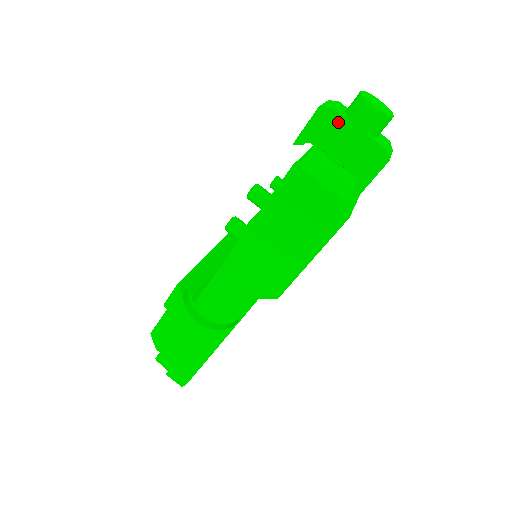
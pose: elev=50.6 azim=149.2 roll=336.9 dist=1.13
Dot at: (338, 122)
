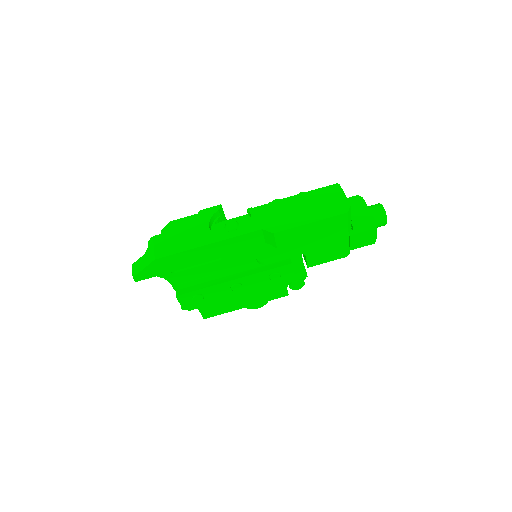
Dot at: (362, 204)
